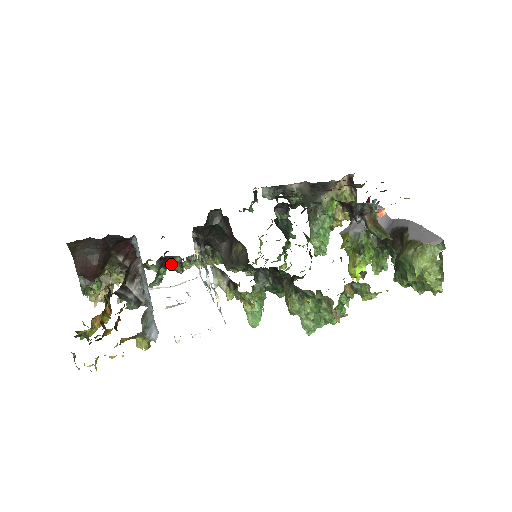
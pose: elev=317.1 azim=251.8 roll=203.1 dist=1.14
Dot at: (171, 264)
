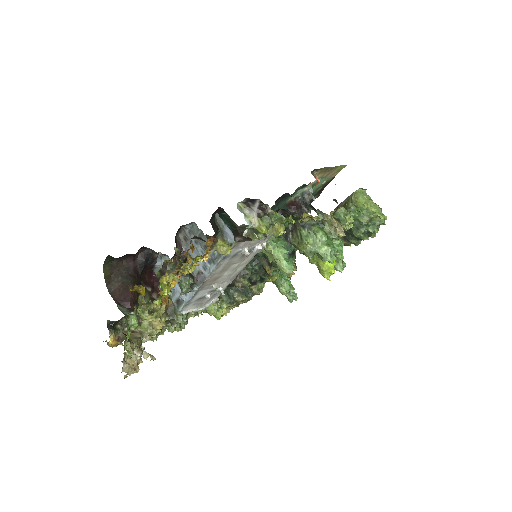
Dot at: occluded
